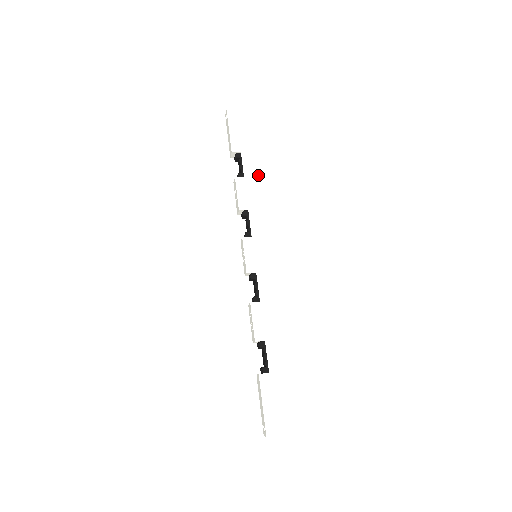
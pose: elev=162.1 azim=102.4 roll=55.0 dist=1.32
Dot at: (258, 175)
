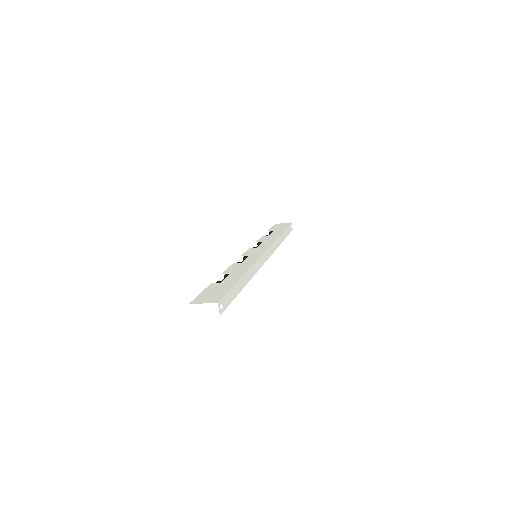
Dot at: (280, 234)
